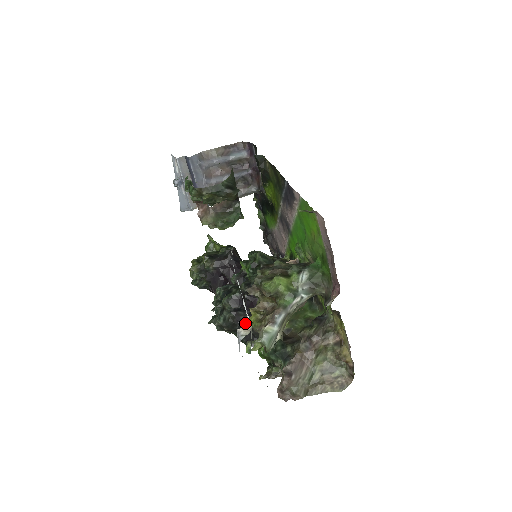
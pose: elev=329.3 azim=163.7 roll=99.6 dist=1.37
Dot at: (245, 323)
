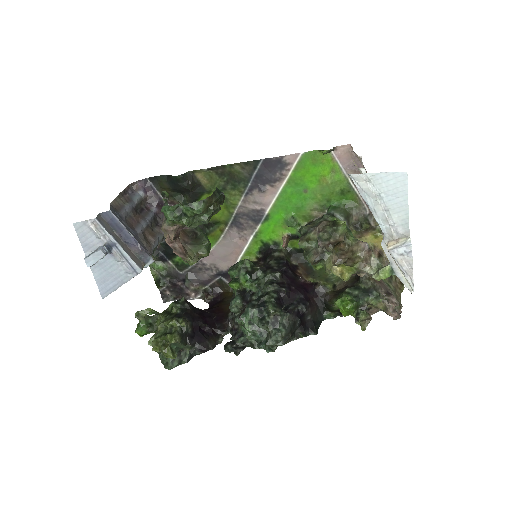
Dot at: (301, 313)
